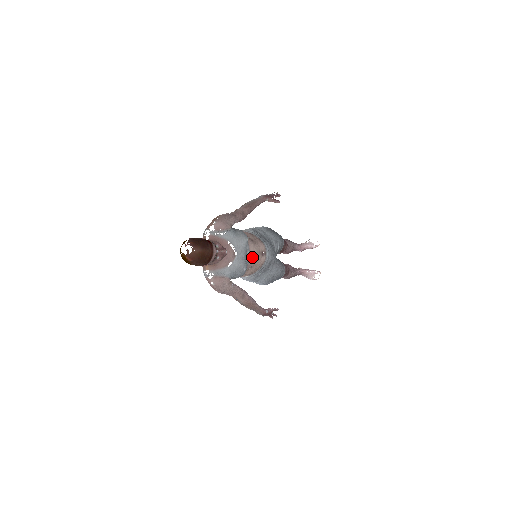
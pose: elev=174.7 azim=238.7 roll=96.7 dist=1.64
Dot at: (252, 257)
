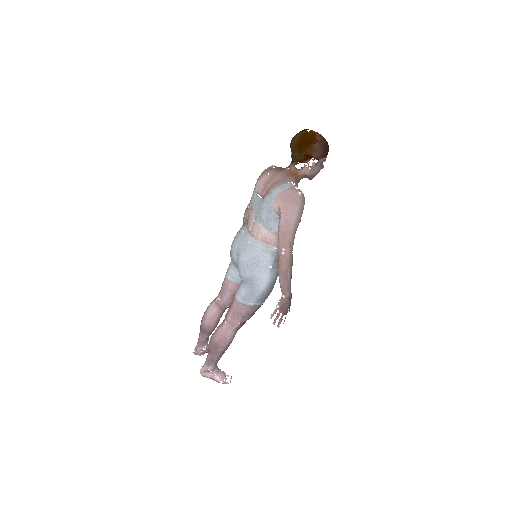
Dot at: occluded
